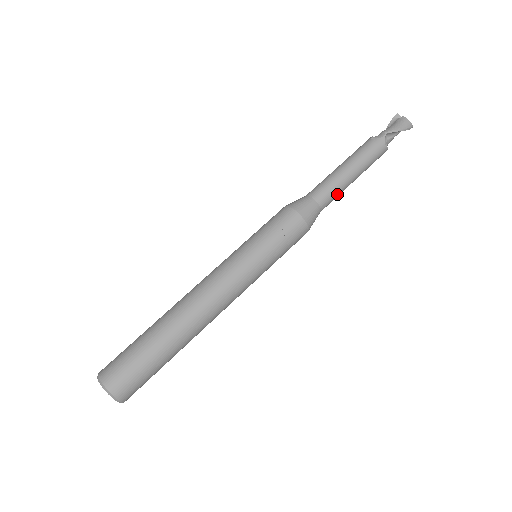
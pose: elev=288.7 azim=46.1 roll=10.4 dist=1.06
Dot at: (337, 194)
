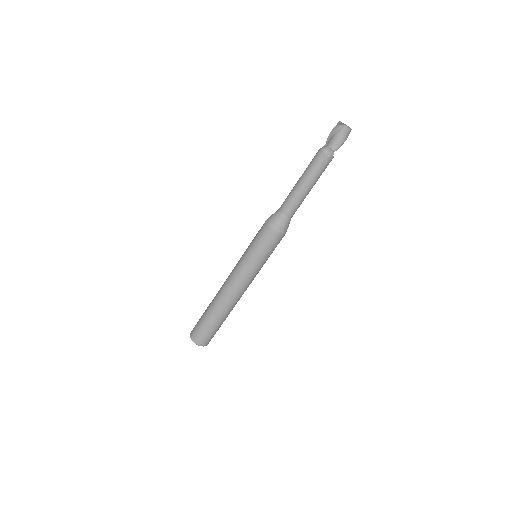
Dot at: (301, 203)
